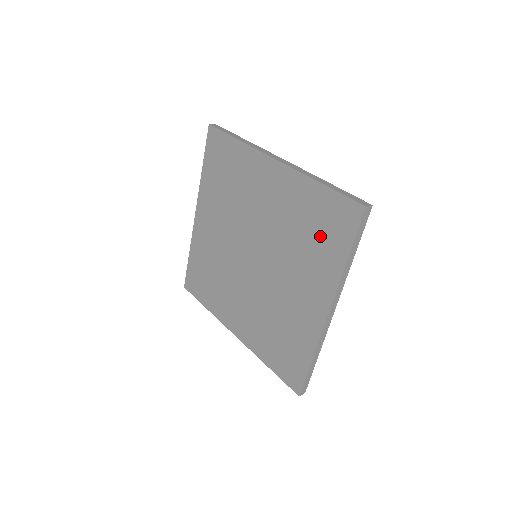
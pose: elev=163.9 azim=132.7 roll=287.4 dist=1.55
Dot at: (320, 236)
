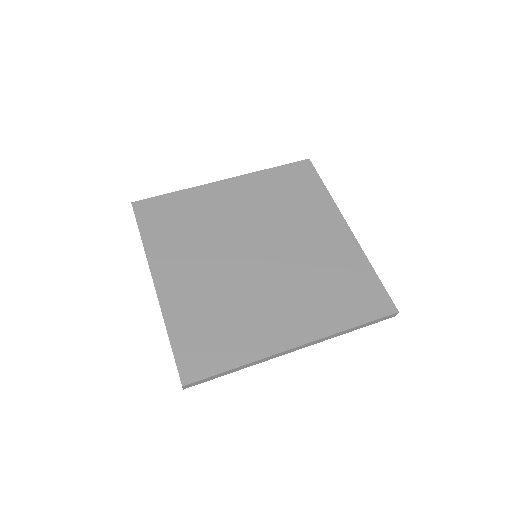
Dot at: (343, 296)
